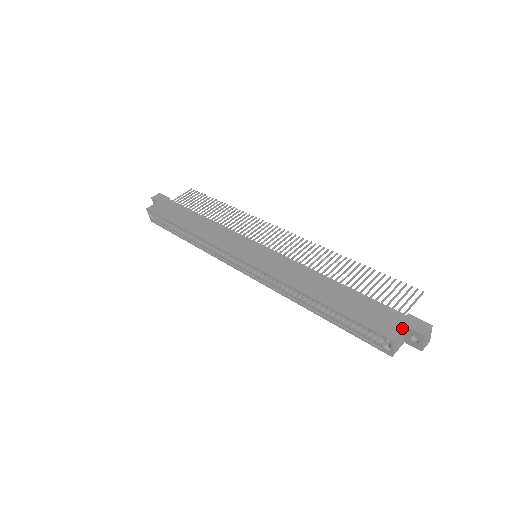
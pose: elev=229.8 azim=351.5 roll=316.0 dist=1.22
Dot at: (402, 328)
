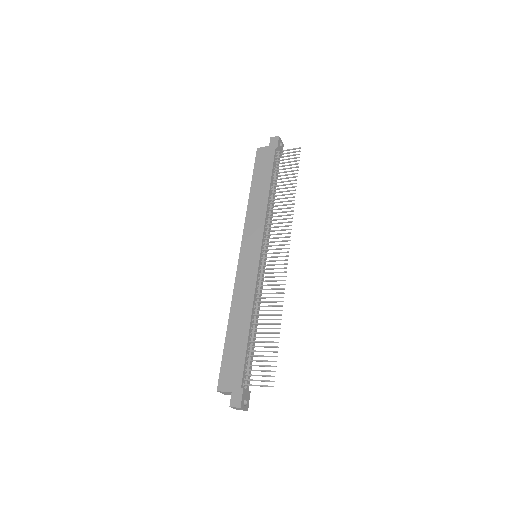
Dot at: (229, 390)
